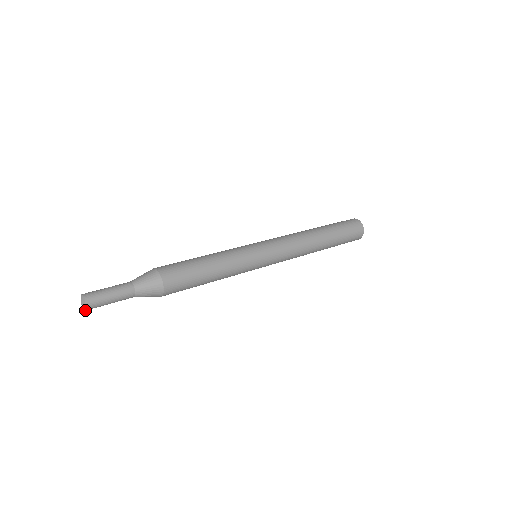
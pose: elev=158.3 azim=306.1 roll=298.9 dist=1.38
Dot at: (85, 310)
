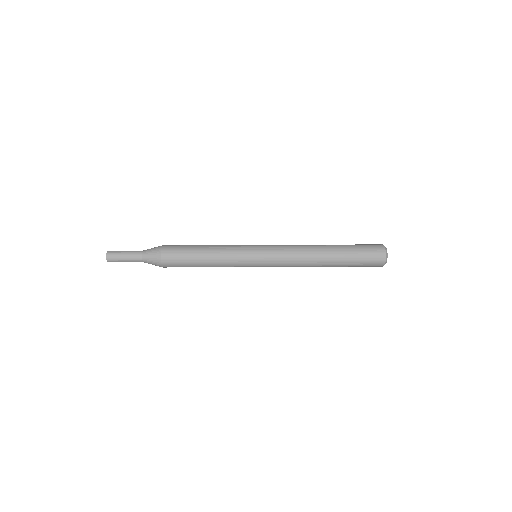
Dot at: occluded
